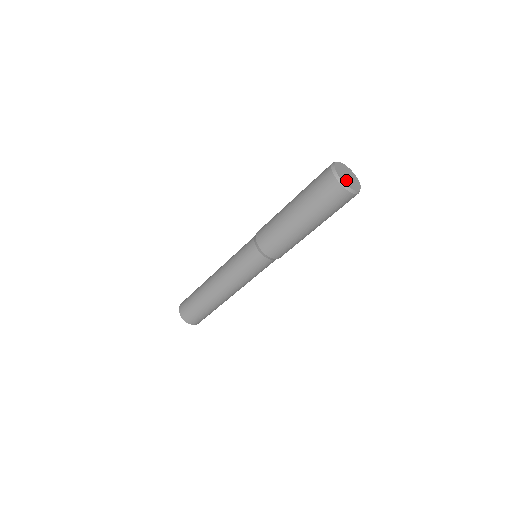
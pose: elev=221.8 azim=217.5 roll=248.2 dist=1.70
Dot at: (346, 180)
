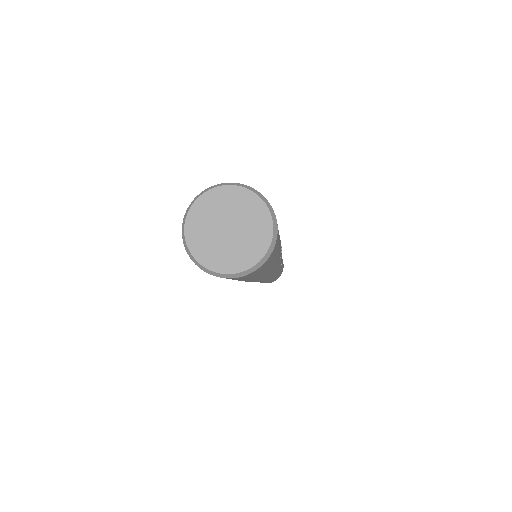
Dot at: (210, 246)
